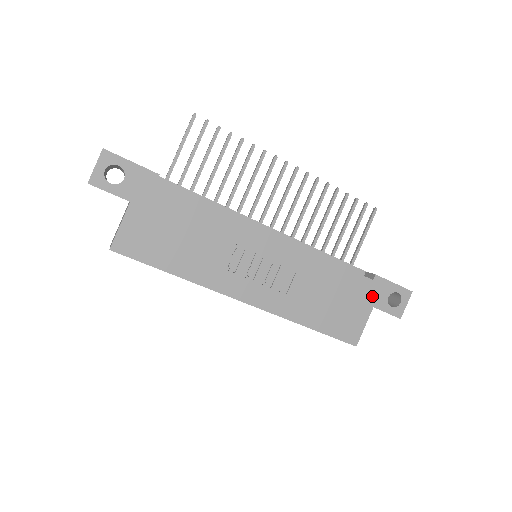
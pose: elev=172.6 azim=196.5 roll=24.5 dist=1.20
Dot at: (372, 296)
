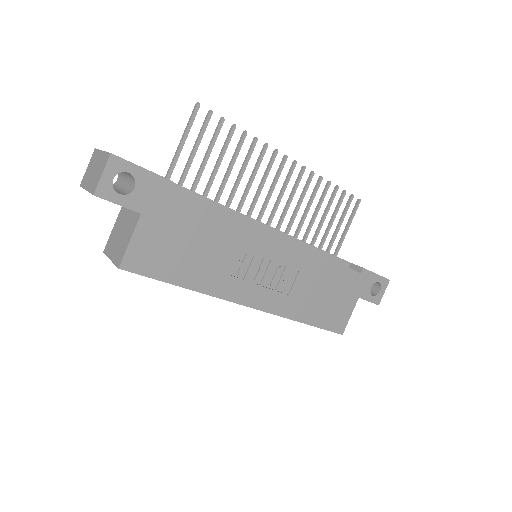
Dot at: (359, 288)
